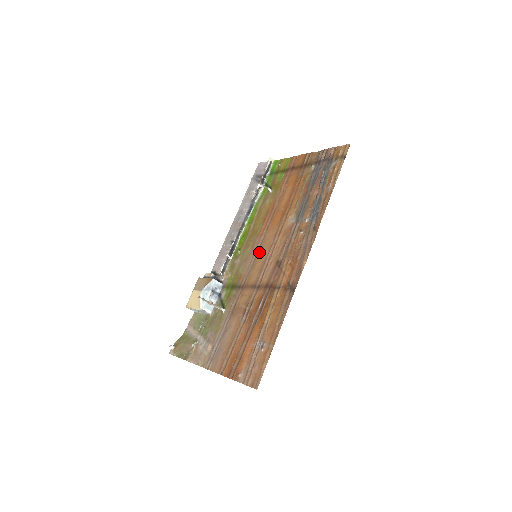
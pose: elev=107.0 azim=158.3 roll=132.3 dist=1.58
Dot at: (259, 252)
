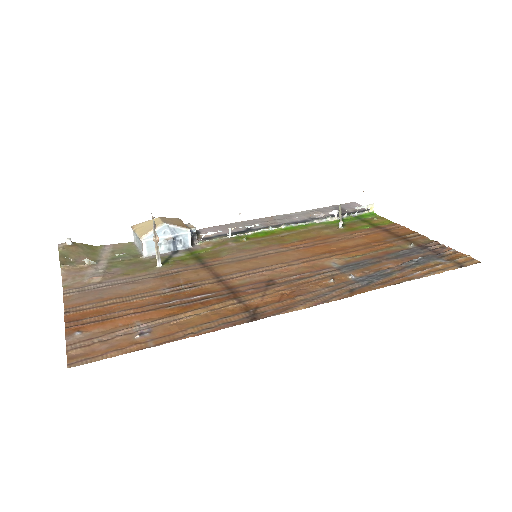
Dot at: (264, 256)
